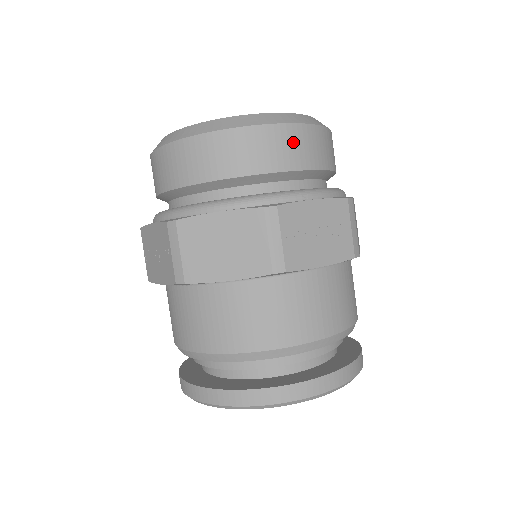
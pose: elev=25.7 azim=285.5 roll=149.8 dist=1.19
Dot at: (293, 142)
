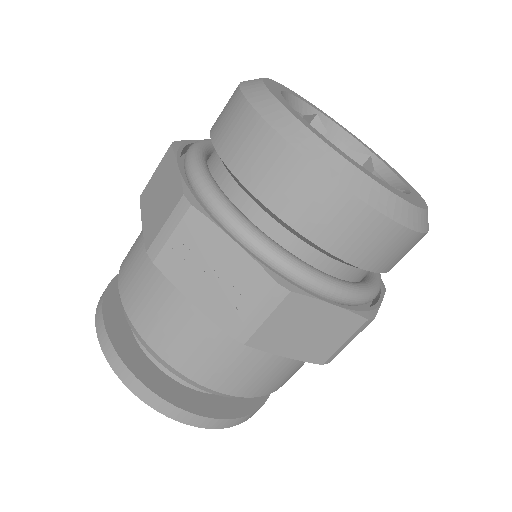
Dot at: occluded
